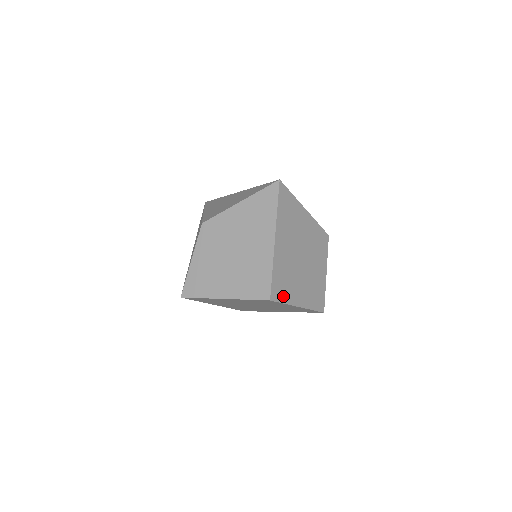
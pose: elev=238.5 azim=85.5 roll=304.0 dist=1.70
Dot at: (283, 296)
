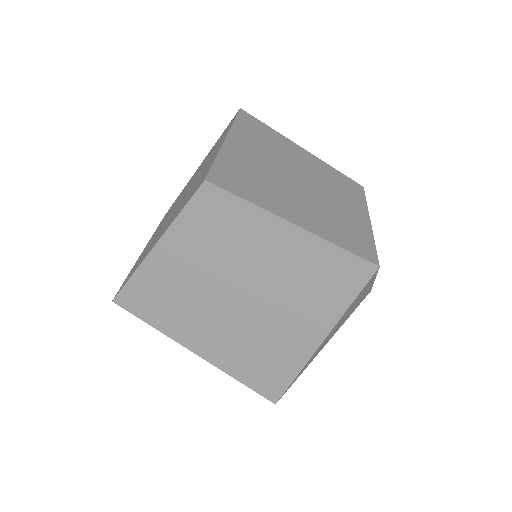
Dot at: (243, 192)
